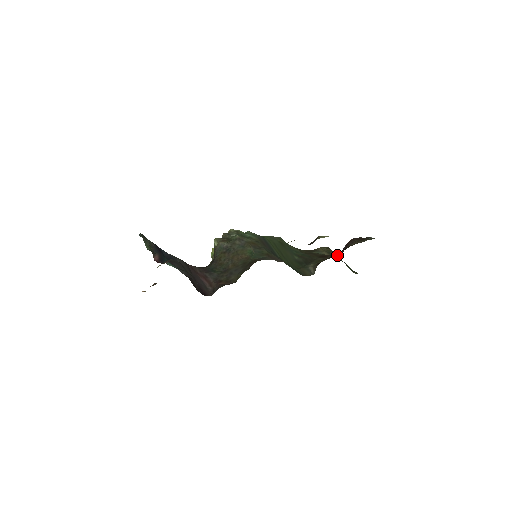
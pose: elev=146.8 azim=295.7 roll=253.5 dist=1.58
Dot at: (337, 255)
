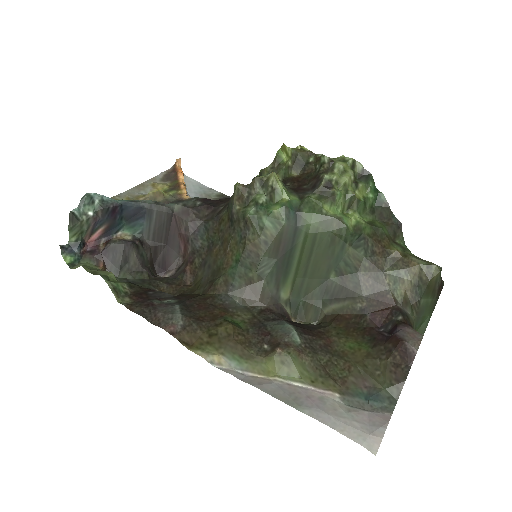
Dot at: (385, 322)
